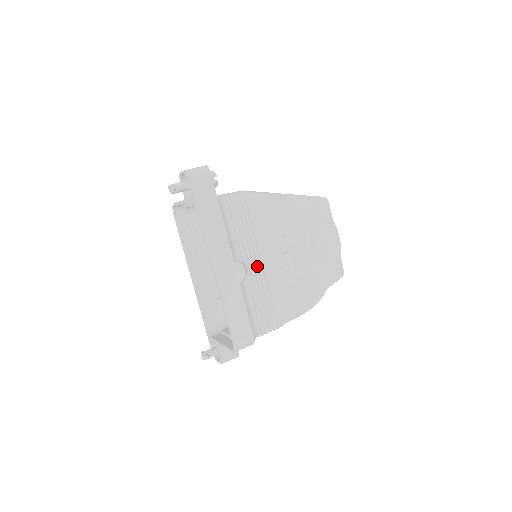
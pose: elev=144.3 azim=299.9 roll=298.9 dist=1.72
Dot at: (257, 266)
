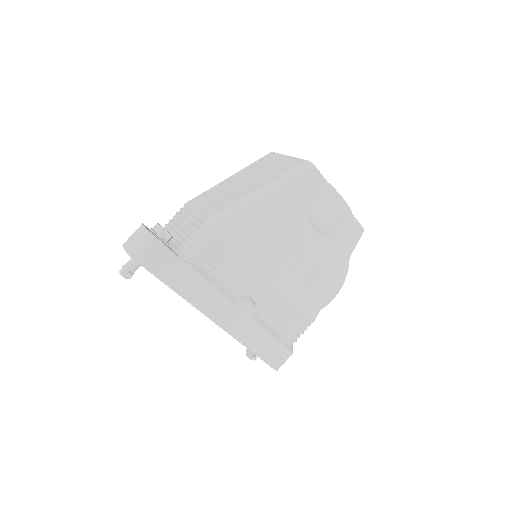
Dot at: (262, 288)
